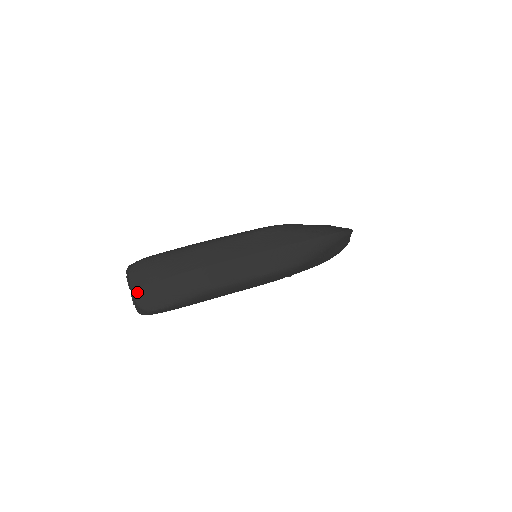
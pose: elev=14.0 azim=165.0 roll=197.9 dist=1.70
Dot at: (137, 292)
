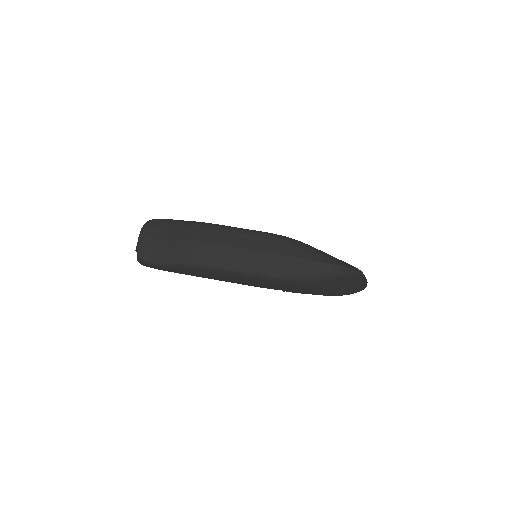
Dot at: (142, 241)
